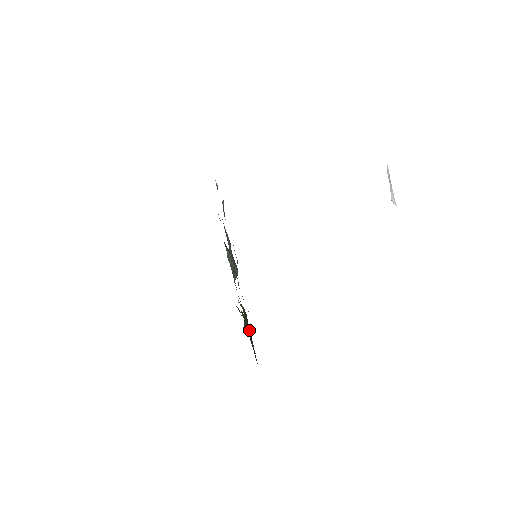
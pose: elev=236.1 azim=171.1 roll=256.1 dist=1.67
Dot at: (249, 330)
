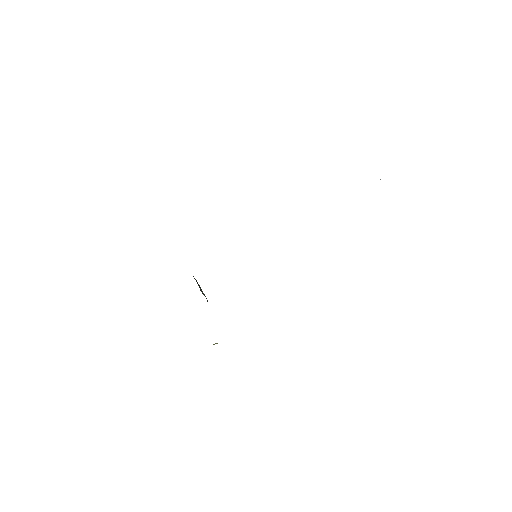
Dot at: occluded
